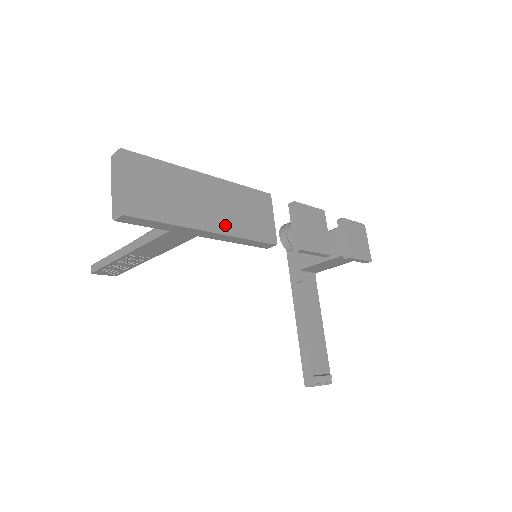
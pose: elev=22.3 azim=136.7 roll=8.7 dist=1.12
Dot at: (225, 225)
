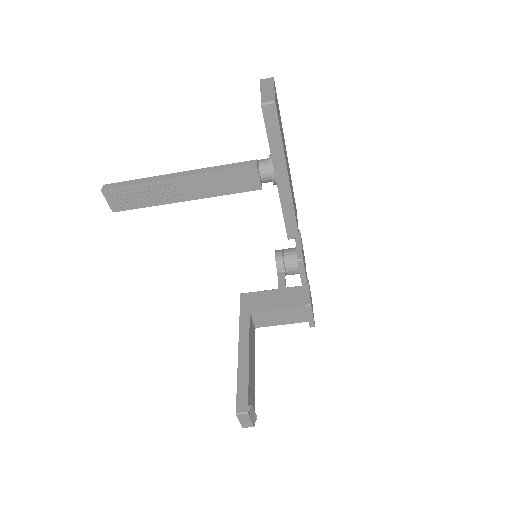
Dot at: occluded
